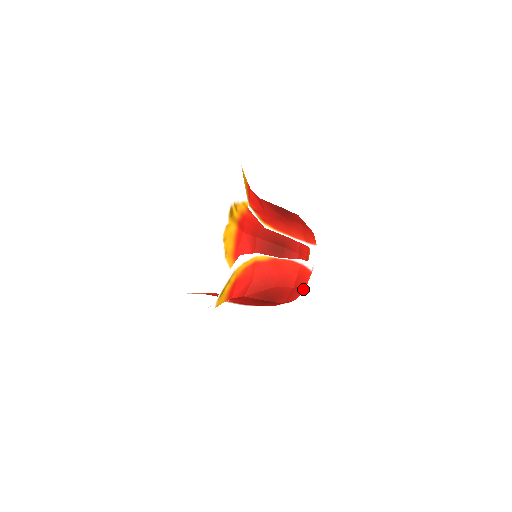
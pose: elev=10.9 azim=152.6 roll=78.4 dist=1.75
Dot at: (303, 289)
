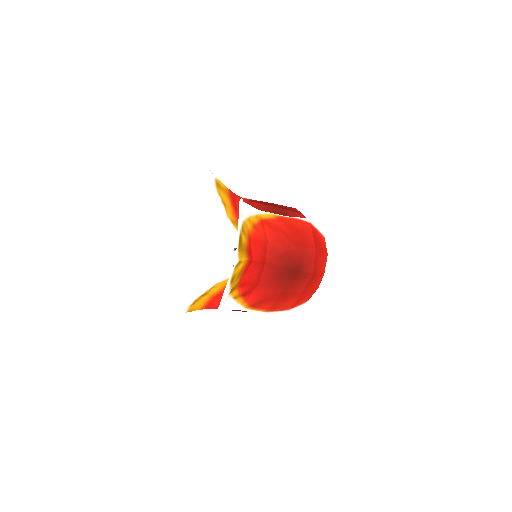
Dot at: (326, 258)
